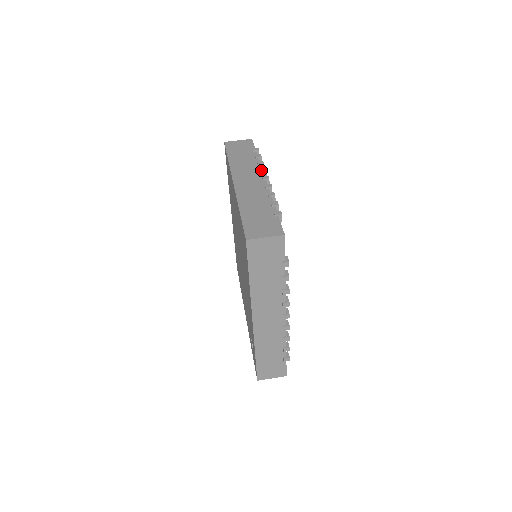
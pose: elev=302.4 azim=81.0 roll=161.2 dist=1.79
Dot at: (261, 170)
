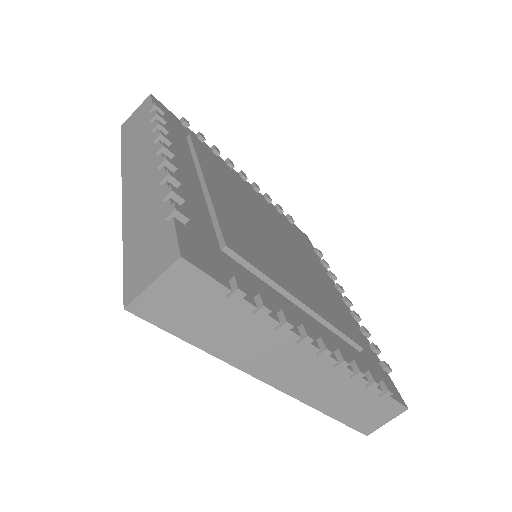
Dot at: (154, 139)
